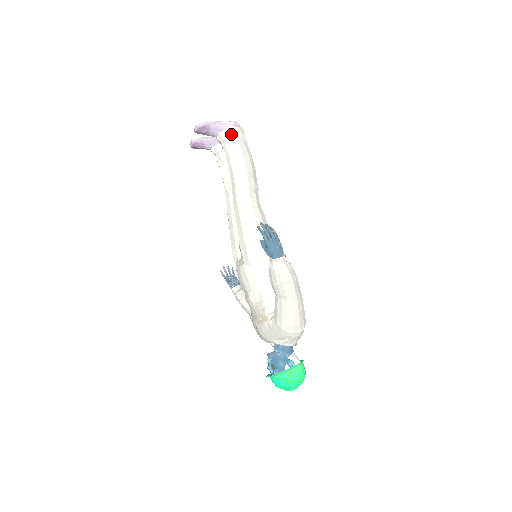
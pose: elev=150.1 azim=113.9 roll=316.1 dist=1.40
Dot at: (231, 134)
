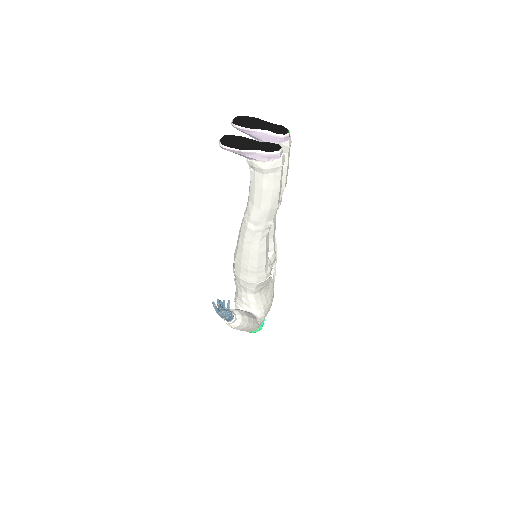
Dot at: (258, 169)
